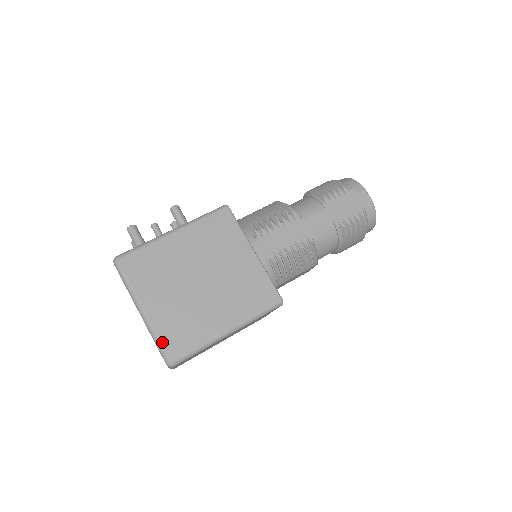
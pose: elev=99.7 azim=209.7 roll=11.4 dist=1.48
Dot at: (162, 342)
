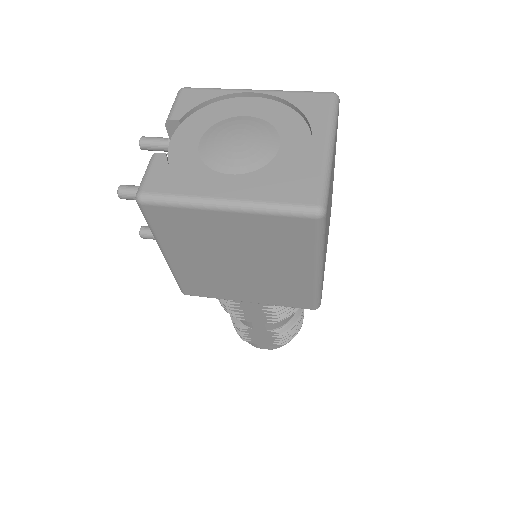
Dot at: occluded
